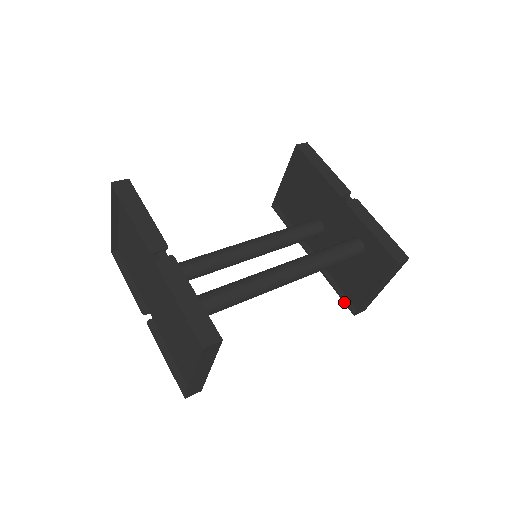
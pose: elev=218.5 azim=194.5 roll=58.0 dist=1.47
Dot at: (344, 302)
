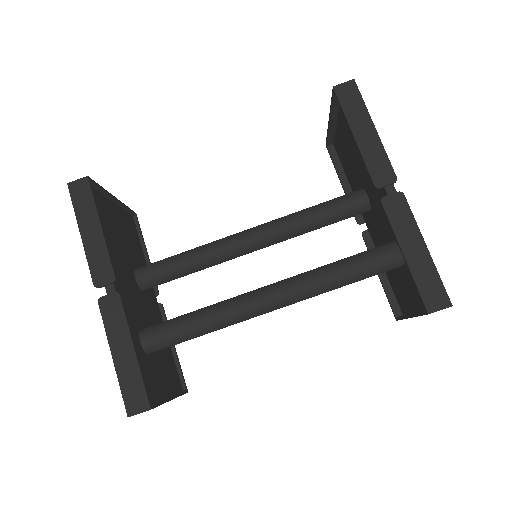
Dot at: (388, 300)
